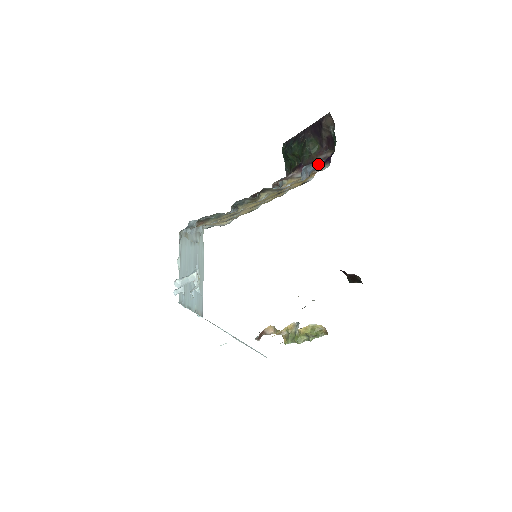
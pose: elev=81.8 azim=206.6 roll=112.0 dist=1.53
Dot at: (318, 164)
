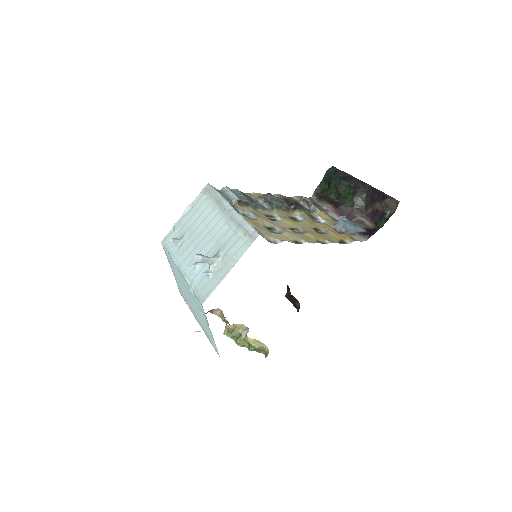
Dot at: (359, 230)
